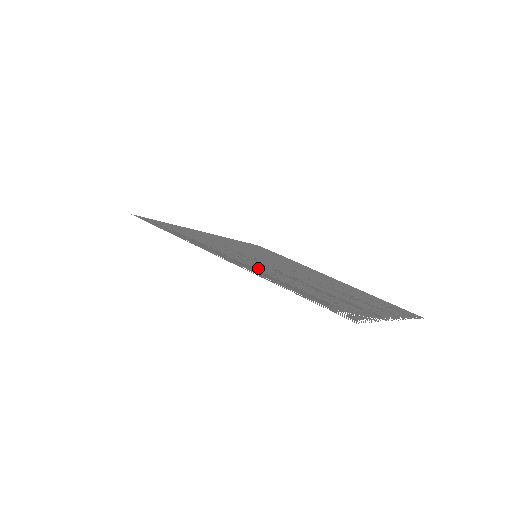
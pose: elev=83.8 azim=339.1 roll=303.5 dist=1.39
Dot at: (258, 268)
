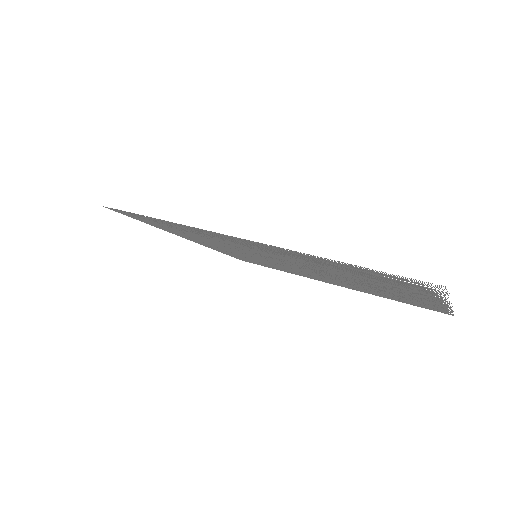
Dot at: (277, 252)
